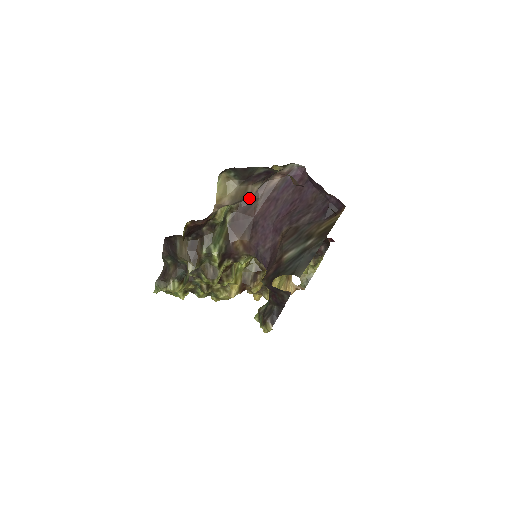
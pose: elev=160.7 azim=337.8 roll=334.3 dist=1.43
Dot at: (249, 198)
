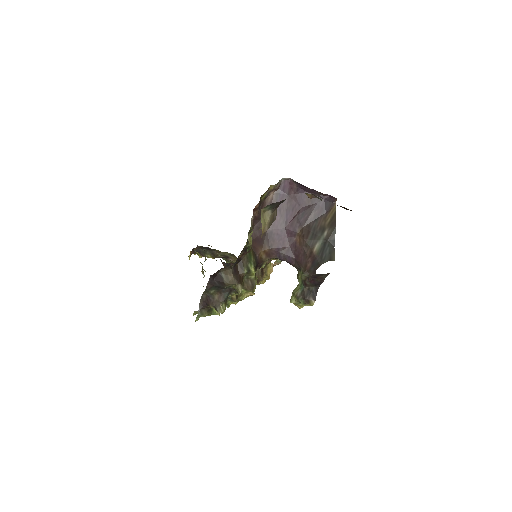
Dot at: (275, 219)
